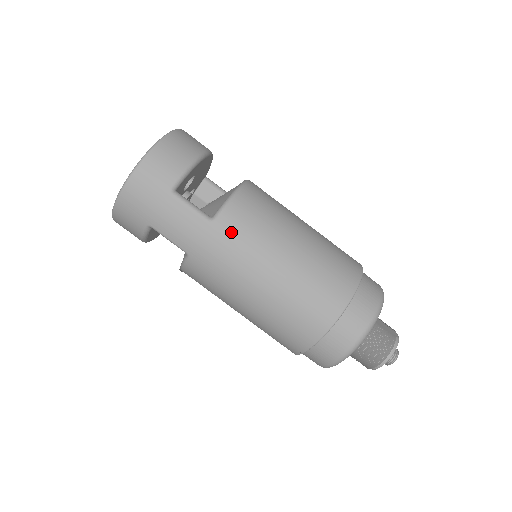
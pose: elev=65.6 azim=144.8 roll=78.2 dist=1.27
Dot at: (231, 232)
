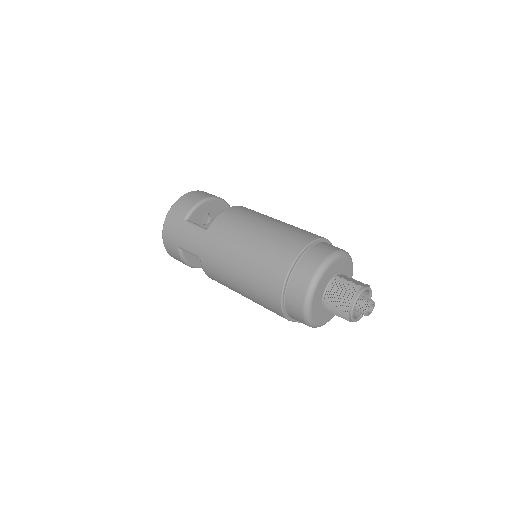
Dot at: (217, 233)
